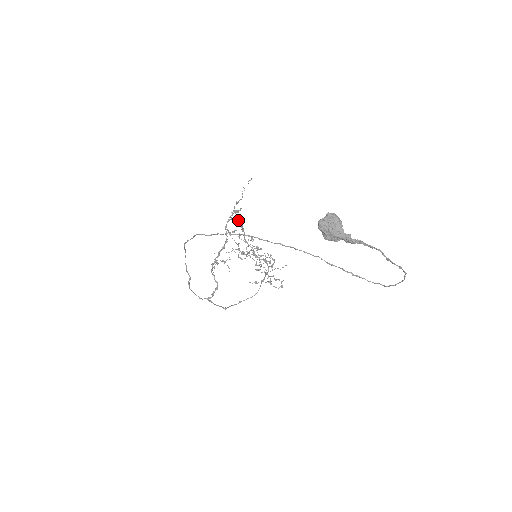
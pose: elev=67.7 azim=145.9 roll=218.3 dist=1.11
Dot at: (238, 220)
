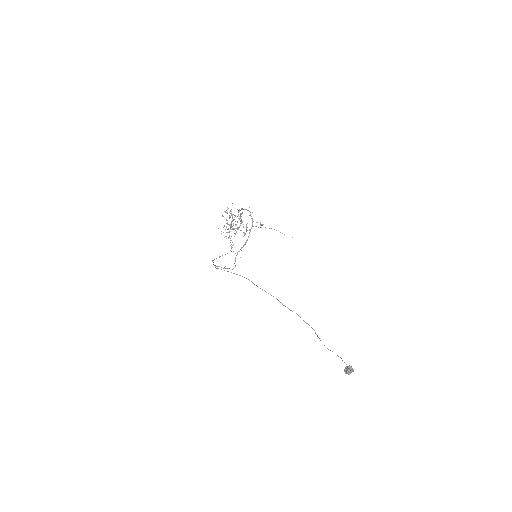
Dot at: occluded
